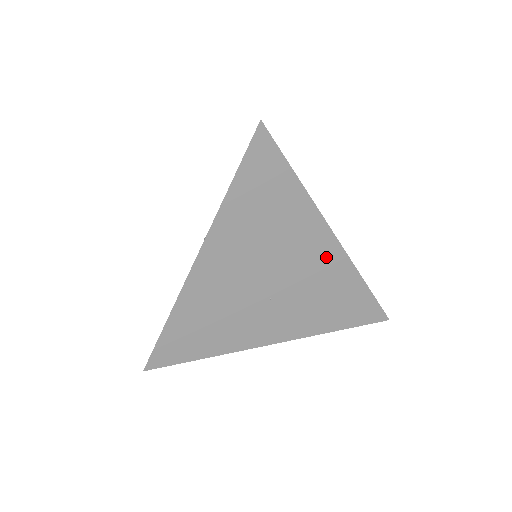
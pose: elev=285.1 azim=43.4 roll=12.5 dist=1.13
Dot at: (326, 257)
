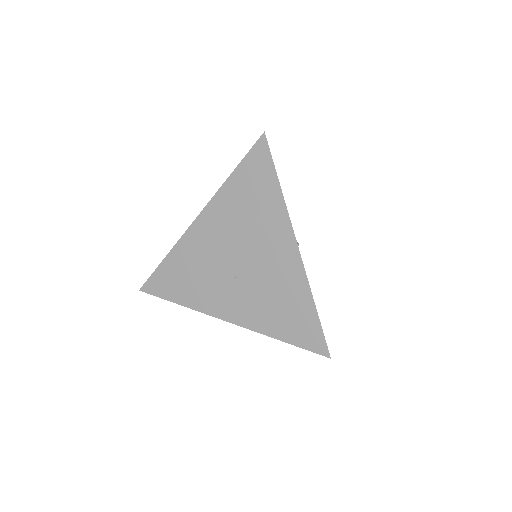
Dot at: (287, 261)
